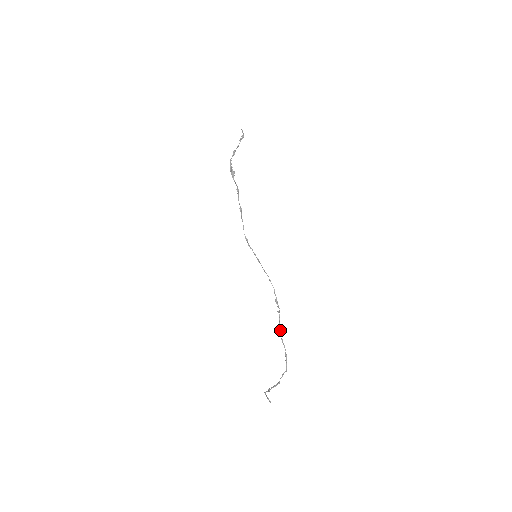
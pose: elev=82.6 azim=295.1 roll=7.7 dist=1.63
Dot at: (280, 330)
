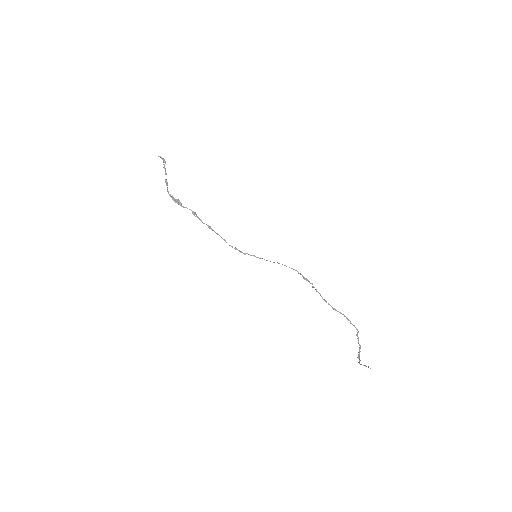
Dot at: (326, 302)
